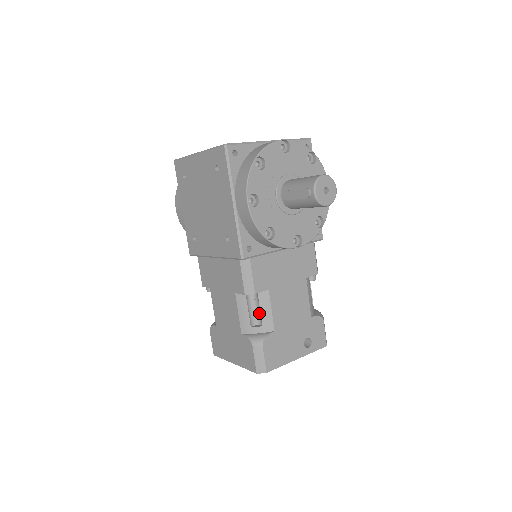
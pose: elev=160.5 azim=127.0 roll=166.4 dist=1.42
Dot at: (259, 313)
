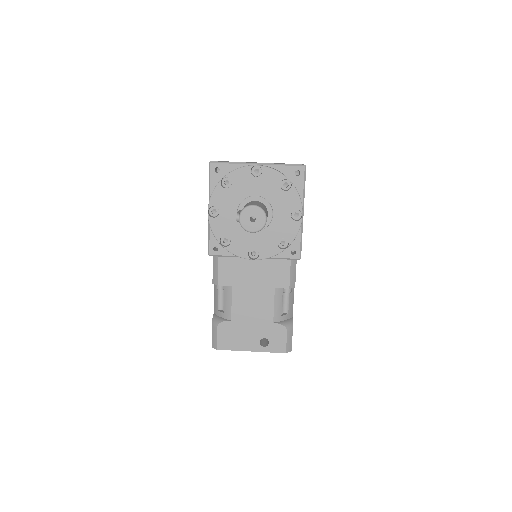
Dot at: (225, 302)
